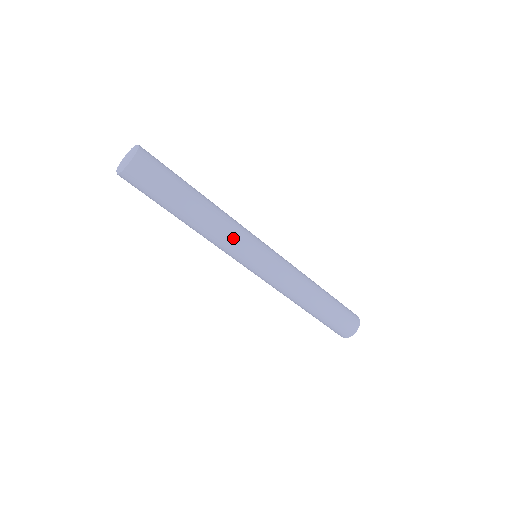
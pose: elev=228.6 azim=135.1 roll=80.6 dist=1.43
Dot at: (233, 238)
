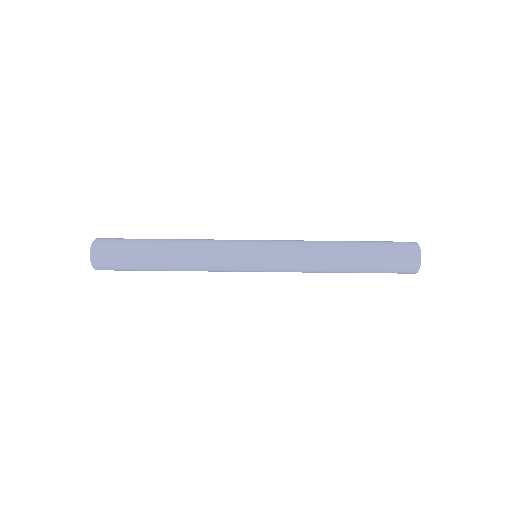
Dot at: (215, 245)
